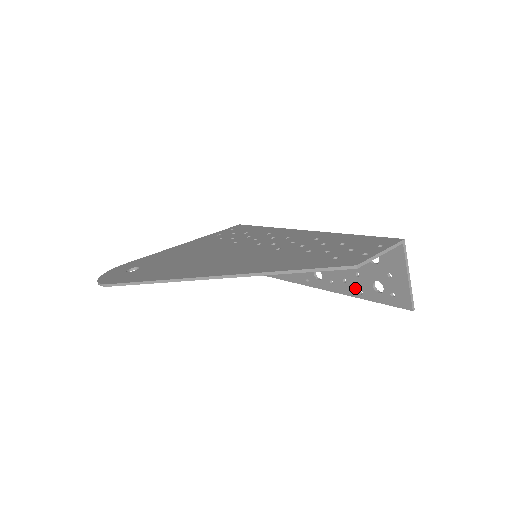
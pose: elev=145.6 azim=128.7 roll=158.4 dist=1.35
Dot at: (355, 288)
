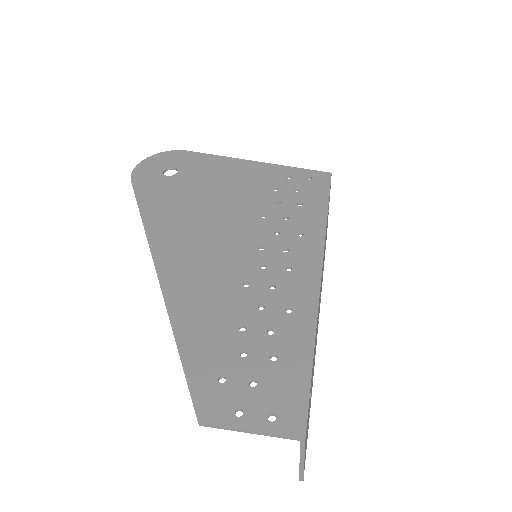
Dot at: occluded
